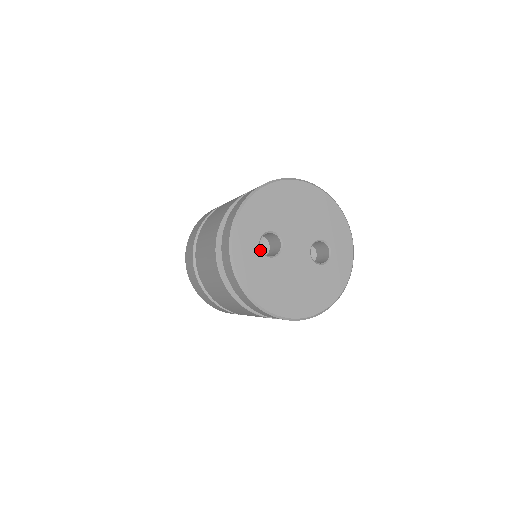
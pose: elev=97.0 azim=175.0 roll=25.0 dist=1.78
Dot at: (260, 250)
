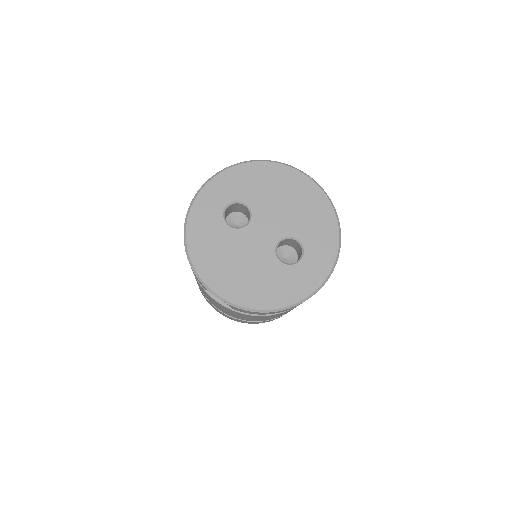
Dot at: (223, 214)
